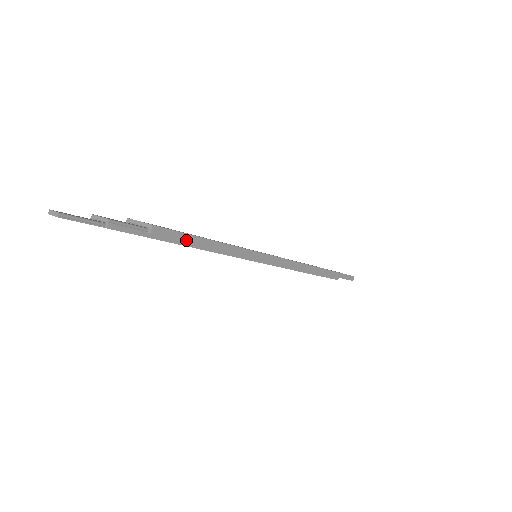
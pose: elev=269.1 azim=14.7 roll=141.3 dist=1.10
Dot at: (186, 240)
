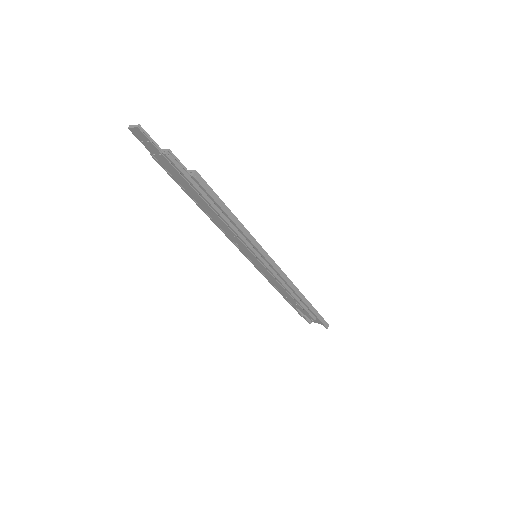
Dot at: (214, 198)
